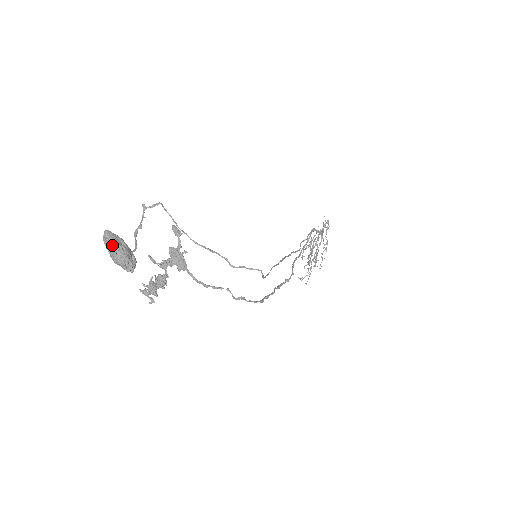
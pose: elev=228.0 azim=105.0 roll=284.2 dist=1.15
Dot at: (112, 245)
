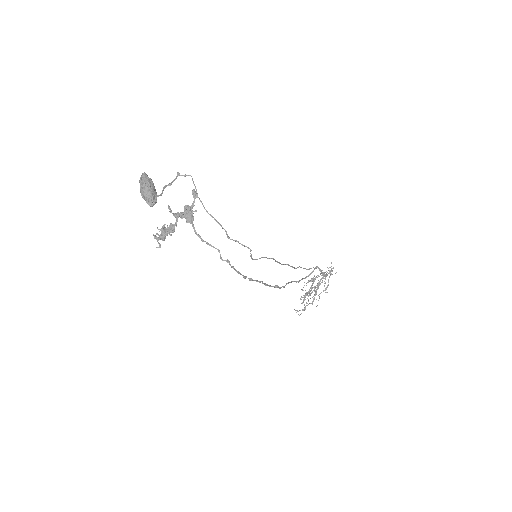
Dot at: (144, 182)
